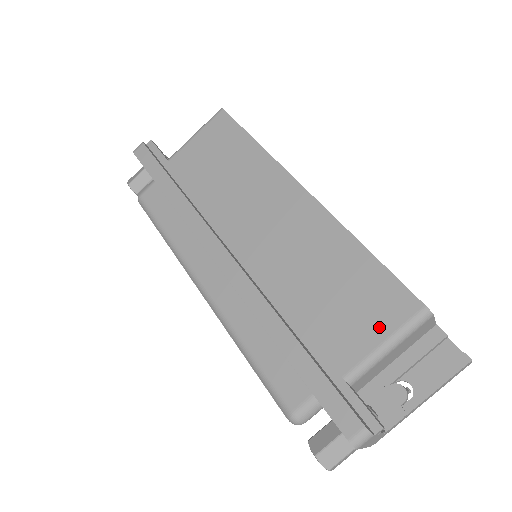
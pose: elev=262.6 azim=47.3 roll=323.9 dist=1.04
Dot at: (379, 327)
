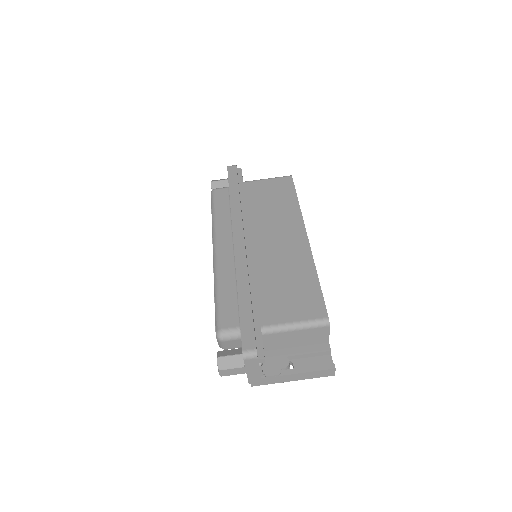
Dot at: (297, 314)
